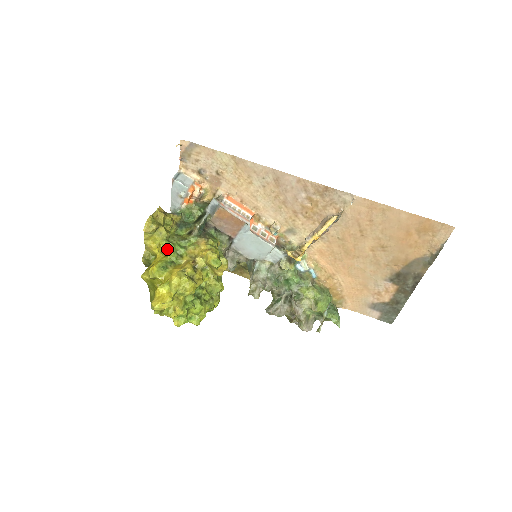
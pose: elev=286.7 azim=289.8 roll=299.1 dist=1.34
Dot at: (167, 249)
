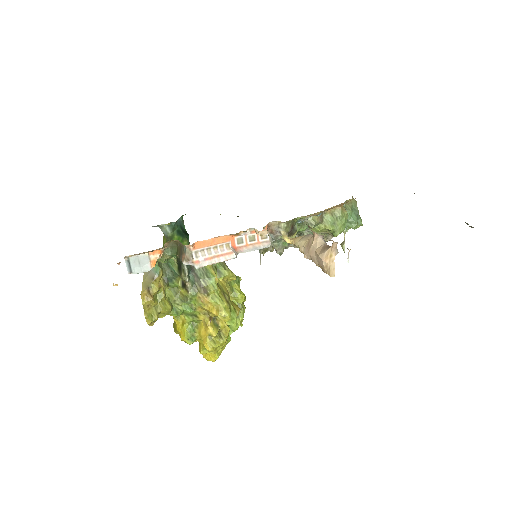
Dot at: occluded
